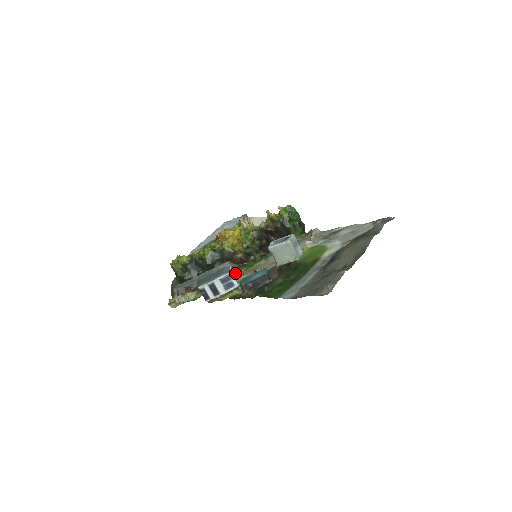
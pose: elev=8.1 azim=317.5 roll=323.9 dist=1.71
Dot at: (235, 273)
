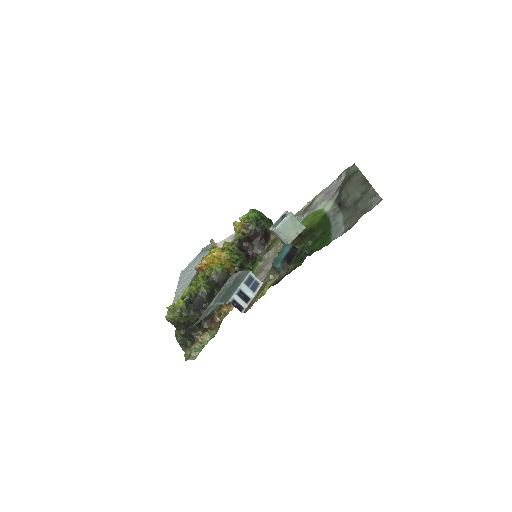
Dot at: occluded
